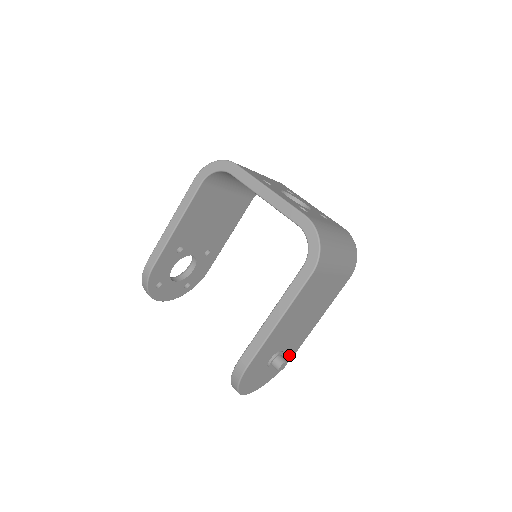
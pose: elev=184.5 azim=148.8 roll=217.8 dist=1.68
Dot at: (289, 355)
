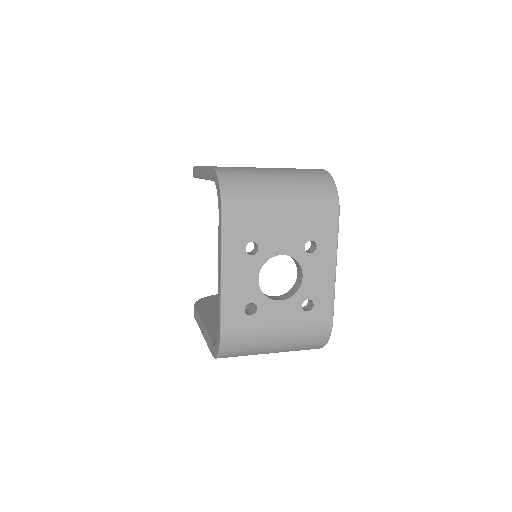
Dot at: occluded
